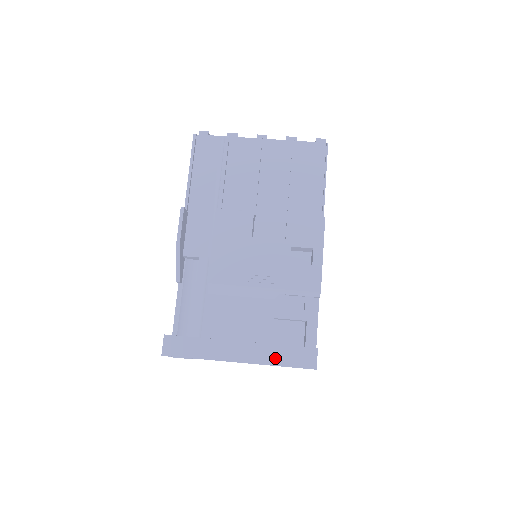
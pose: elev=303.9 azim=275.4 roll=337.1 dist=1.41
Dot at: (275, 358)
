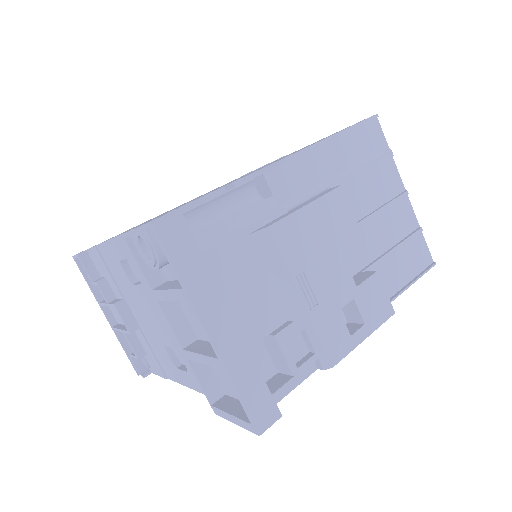
Dot at: (242, 376)
